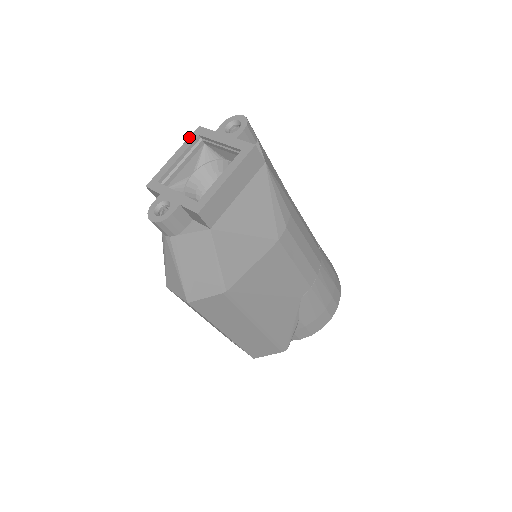
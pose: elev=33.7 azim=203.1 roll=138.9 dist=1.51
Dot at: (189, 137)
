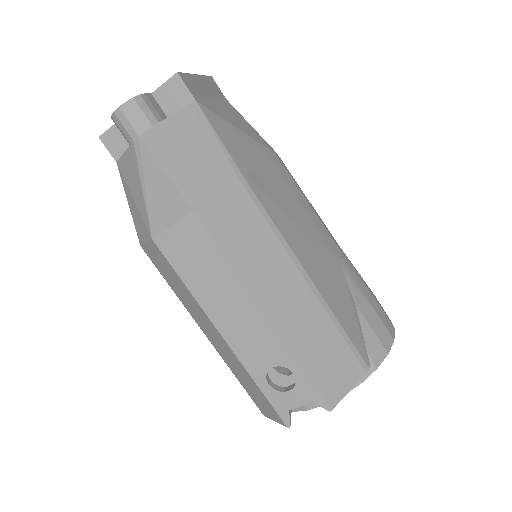
Dot at: occluded
